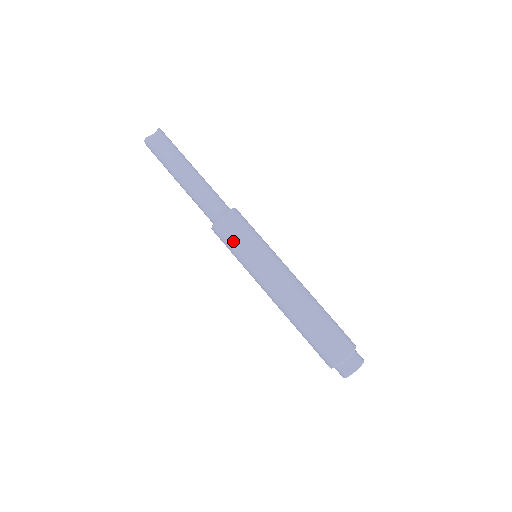
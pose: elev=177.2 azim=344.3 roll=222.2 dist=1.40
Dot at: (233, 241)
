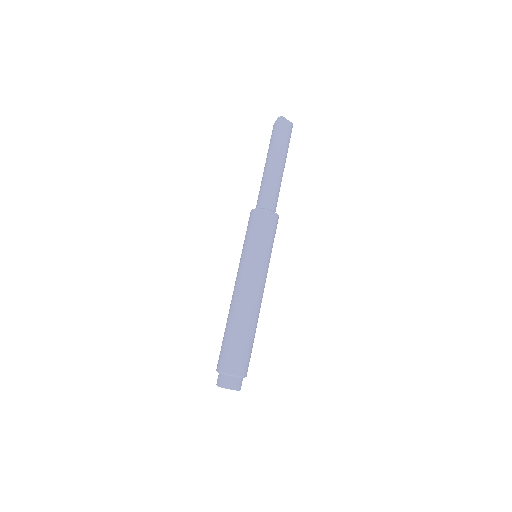
Dot at: (260, 232)
